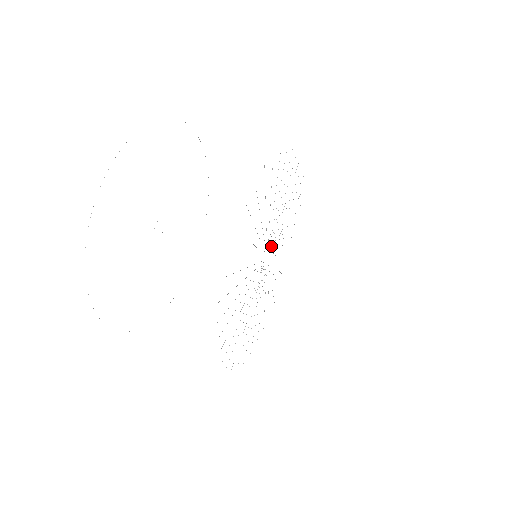
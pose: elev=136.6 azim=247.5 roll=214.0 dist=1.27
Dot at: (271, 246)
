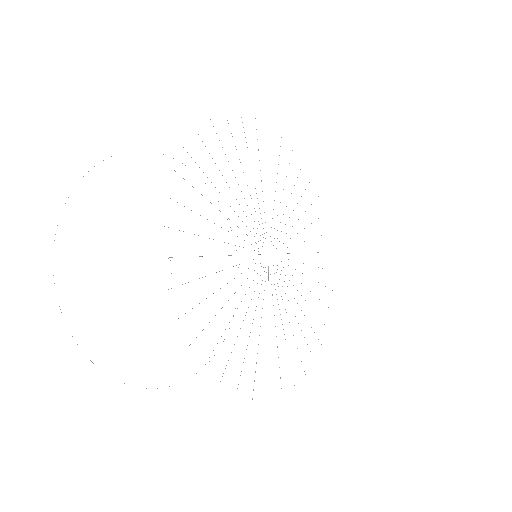
Dot at: occluded
